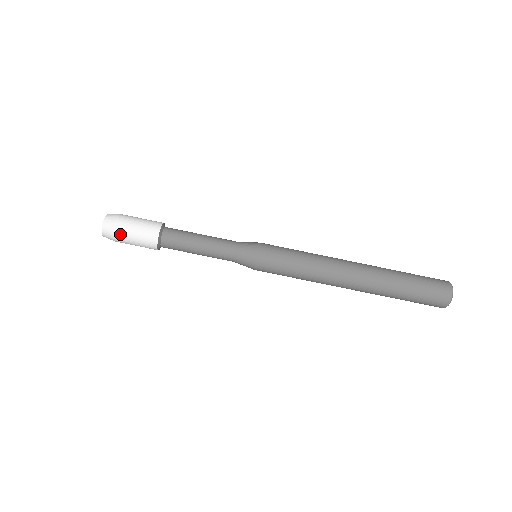
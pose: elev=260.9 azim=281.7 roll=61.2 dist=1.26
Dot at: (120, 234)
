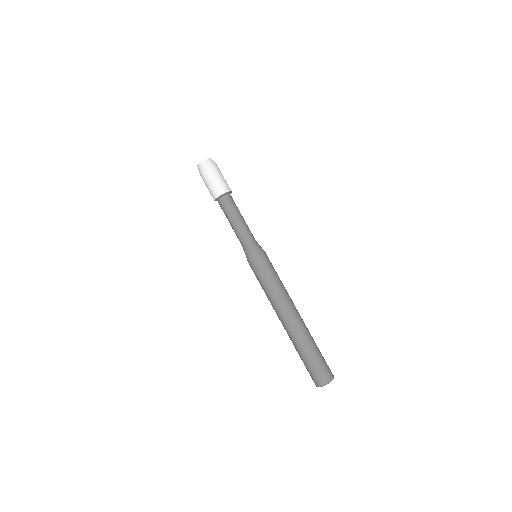
Dot at: (202, 178)
